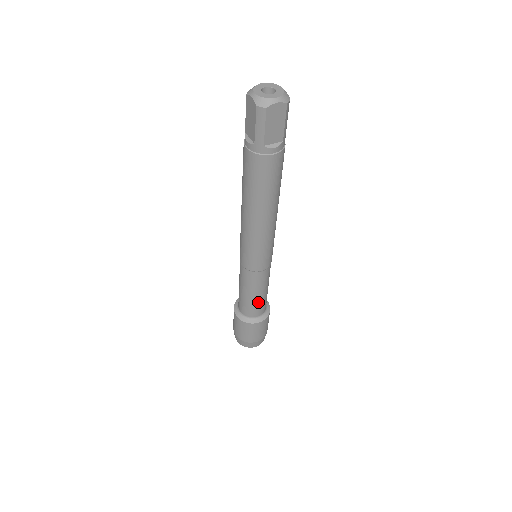
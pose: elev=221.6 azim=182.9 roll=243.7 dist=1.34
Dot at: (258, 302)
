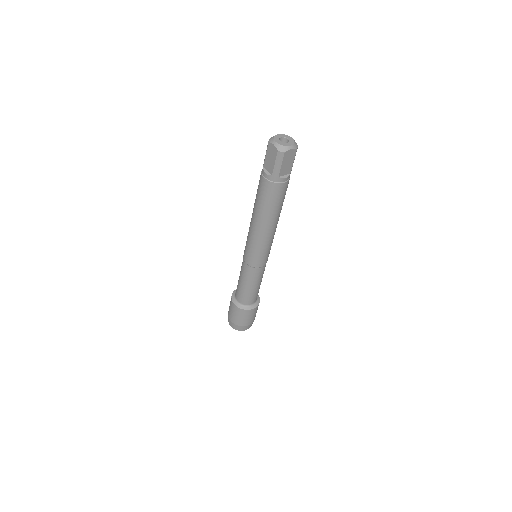
Dot at: (254, 292)
